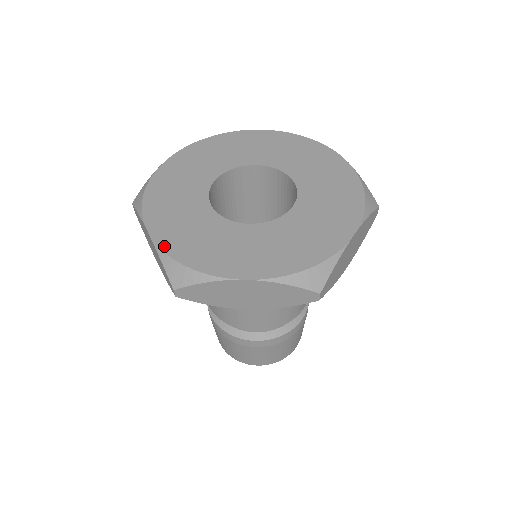
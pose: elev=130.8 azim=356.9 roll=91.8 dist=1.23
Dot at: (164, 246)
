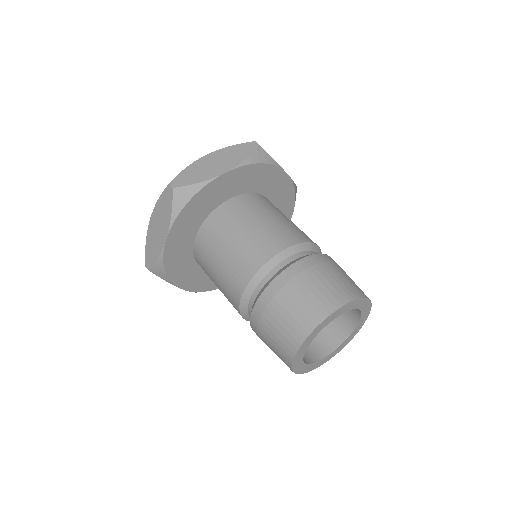
Dot at: occluded
